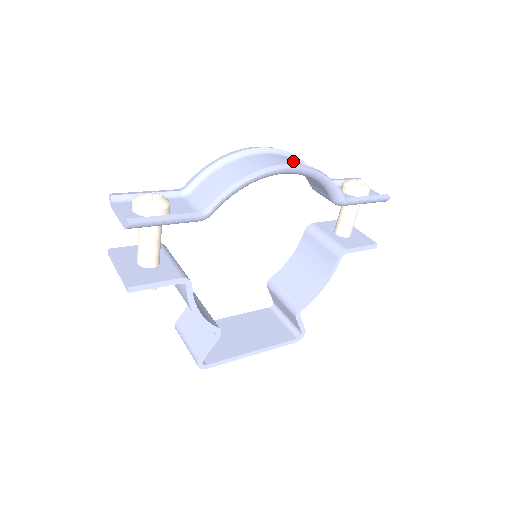
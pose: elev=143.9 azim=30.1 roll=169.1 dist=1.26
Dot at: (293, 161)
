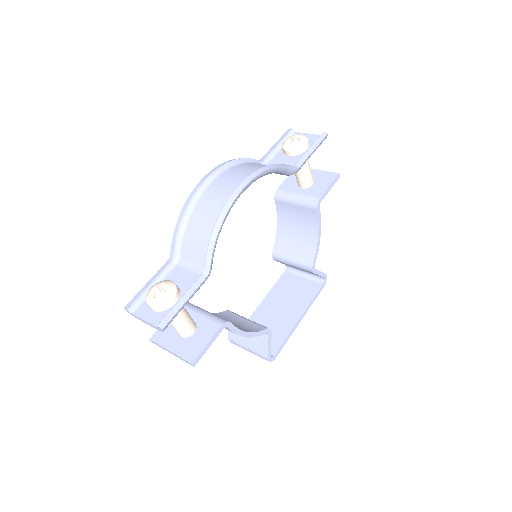
Dot at: (237, 171)
